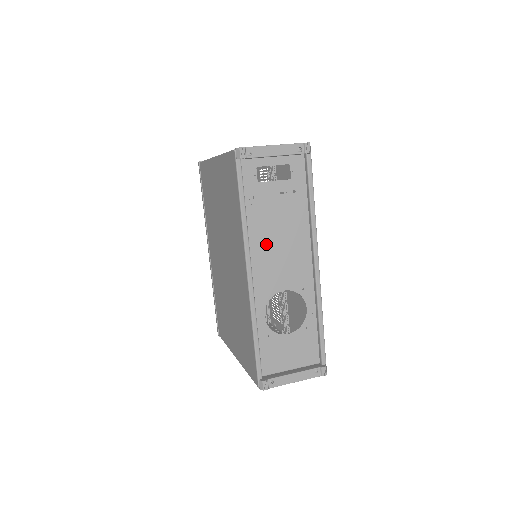
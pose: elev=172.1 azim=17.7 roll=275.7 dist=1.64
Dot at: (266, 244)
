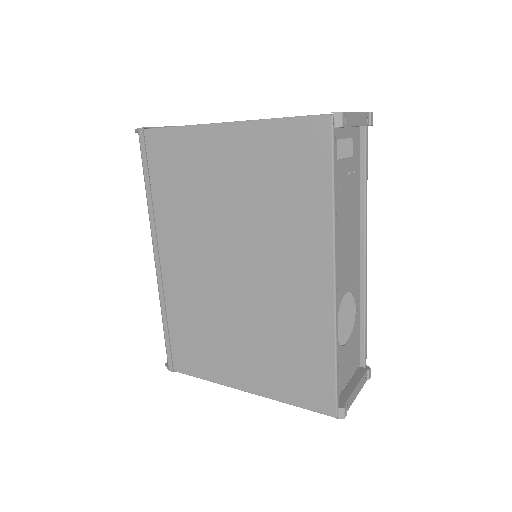
Dot at: (339, 239)
